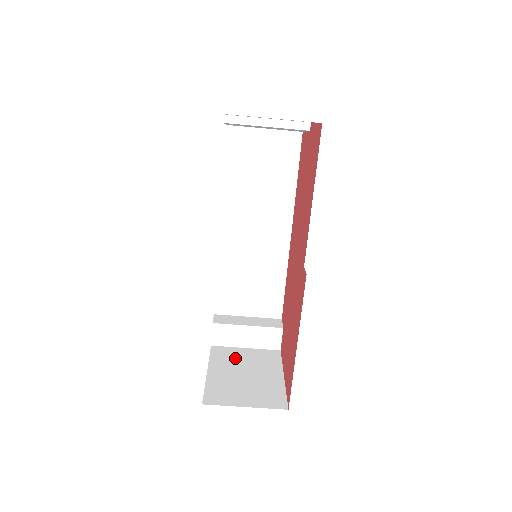
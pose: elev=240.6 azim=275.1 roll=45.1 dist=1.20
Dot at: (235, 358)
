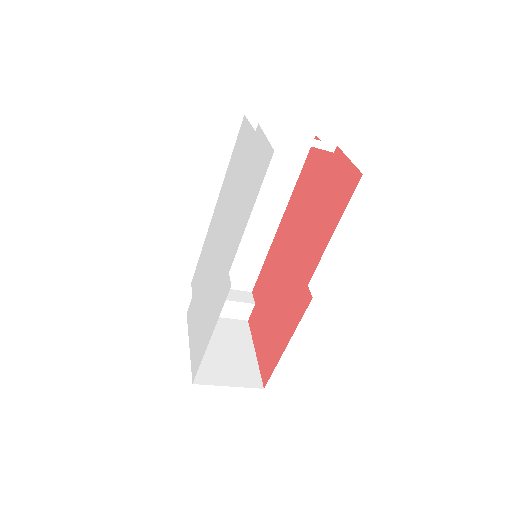
Dot at: occluded
